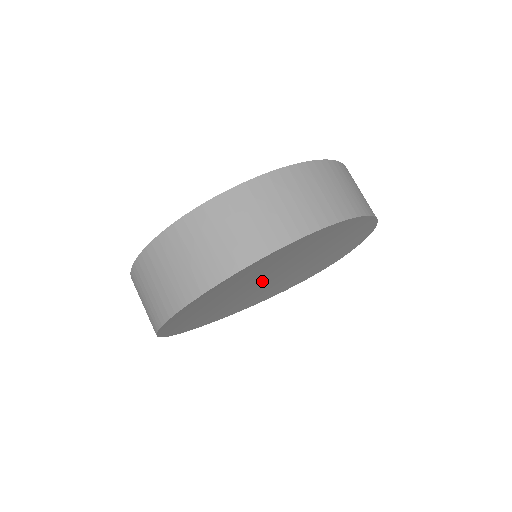
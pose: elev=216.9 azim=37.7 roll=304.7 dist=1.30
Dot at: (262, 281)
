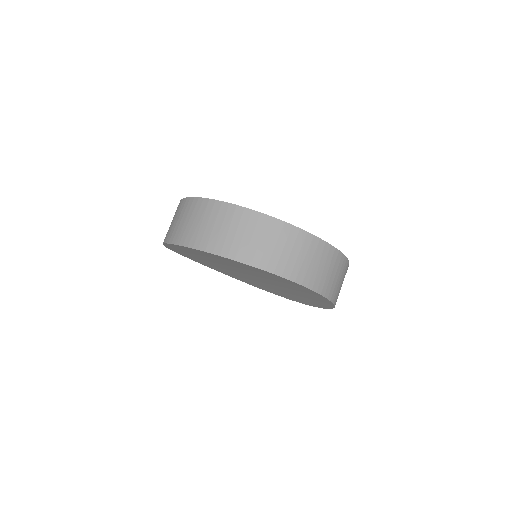
Dot at: (243, 272)
